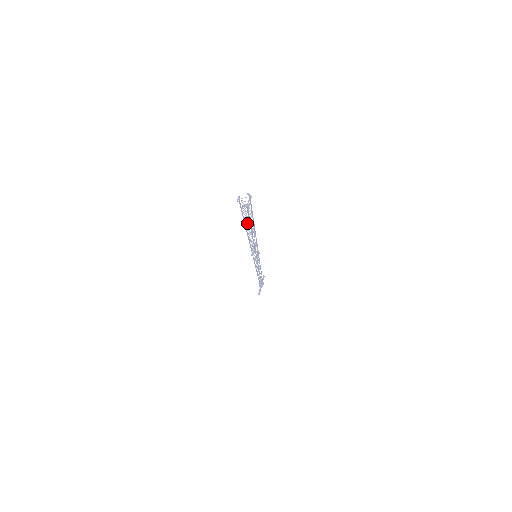
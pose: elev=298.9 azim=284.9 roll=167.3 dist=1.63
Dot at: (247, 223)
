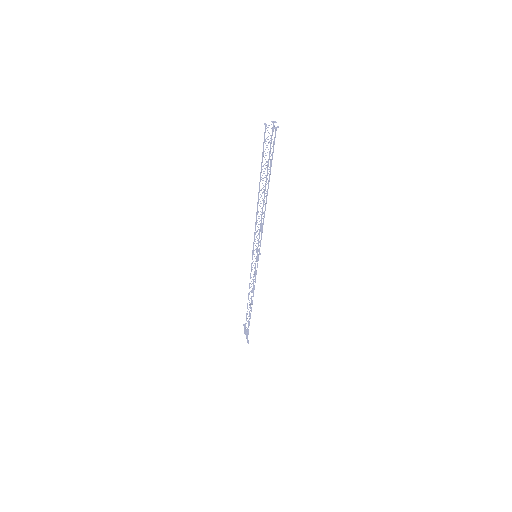
Dot at: occluded
